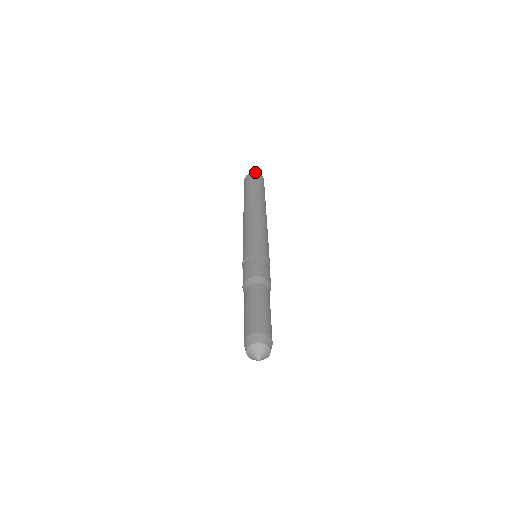
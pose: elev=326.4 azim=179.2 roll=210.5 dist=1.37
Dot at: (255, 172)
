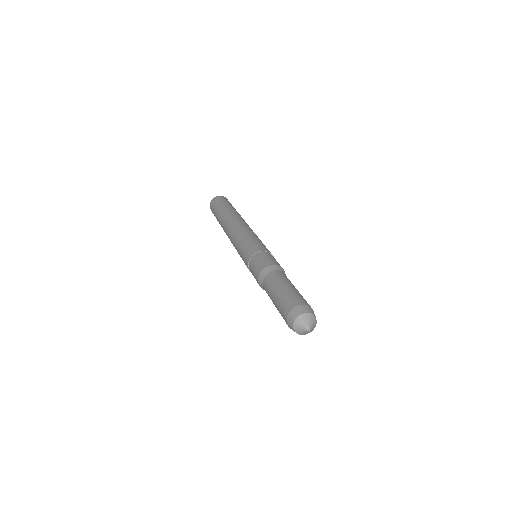
Dot at: (214, 197)
